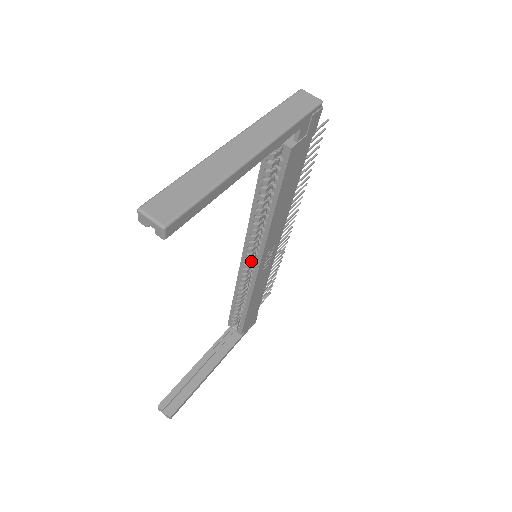
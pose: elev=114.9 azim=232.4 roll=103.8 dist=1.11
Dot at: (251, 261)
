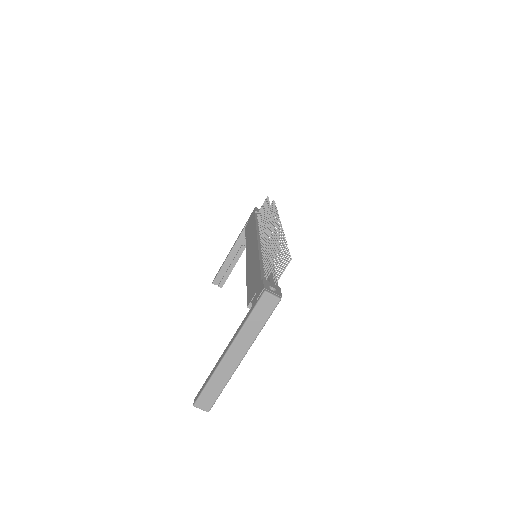
Dot at: occluded
